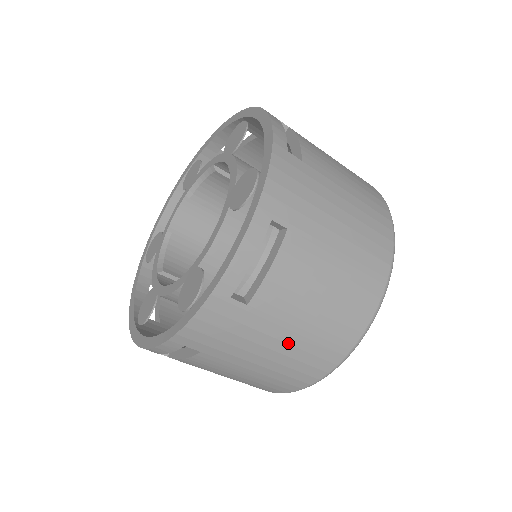
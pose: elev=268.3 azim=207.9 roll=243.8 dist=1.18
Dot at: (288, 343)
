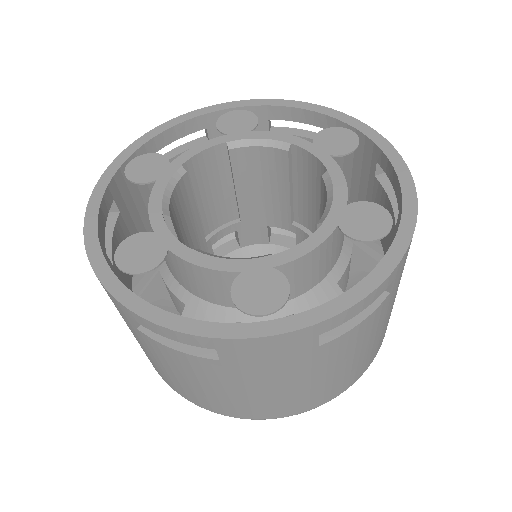
Dot at: (296, 387)
